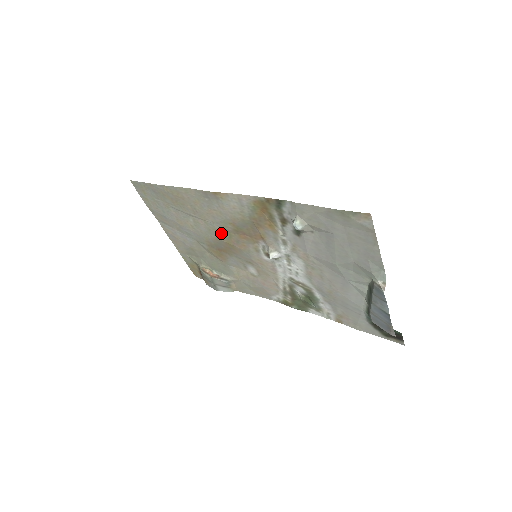
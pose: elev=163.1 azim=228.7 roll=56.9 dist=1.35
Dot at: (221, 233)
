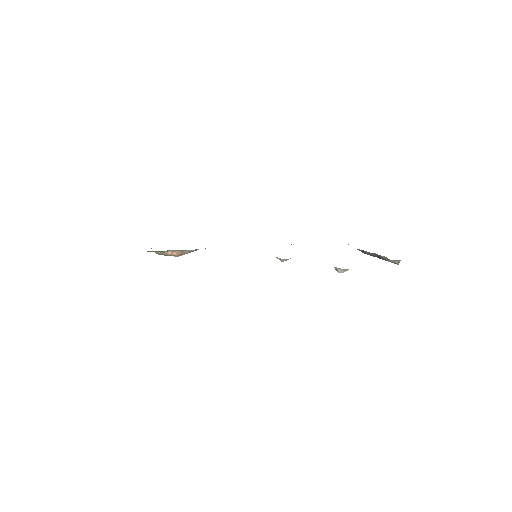
Dot at: occluded
